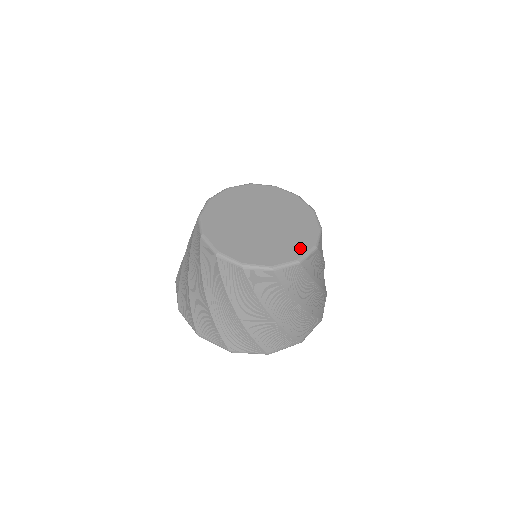
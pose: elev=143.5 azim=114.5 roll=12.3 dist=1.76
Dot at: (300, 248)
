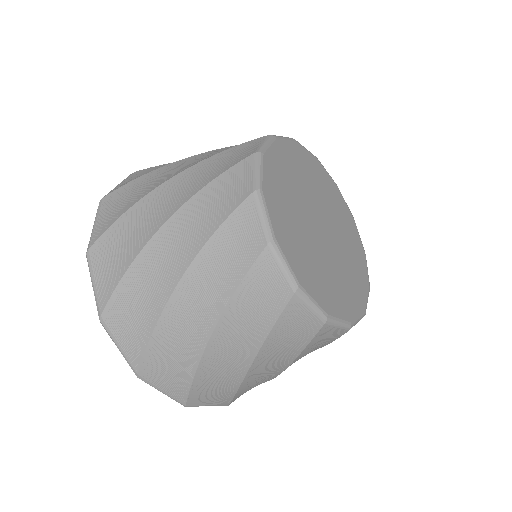
Dot at: (362, 289)
